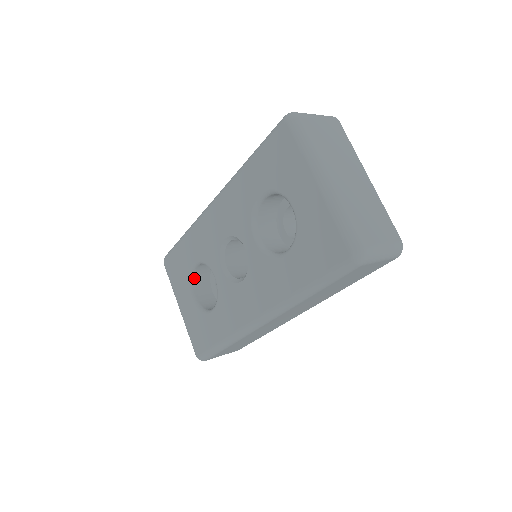
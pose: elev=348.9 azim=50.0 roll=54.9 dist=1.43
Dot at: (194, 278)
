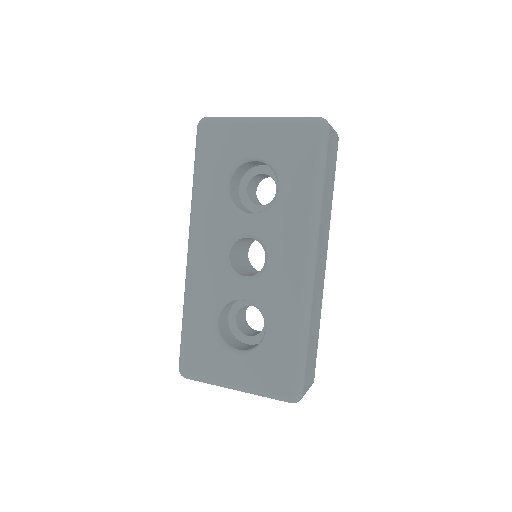
Dot at: (224, 339)
